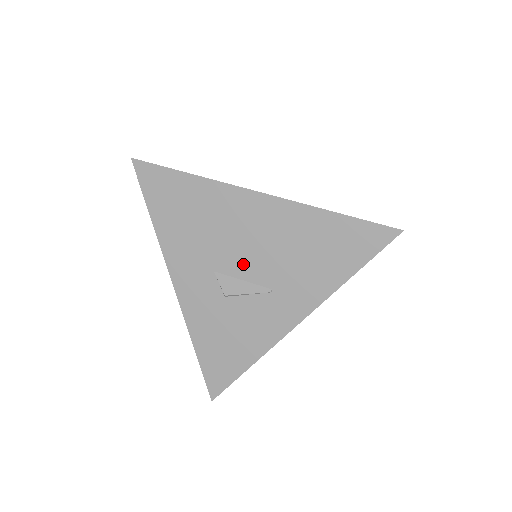
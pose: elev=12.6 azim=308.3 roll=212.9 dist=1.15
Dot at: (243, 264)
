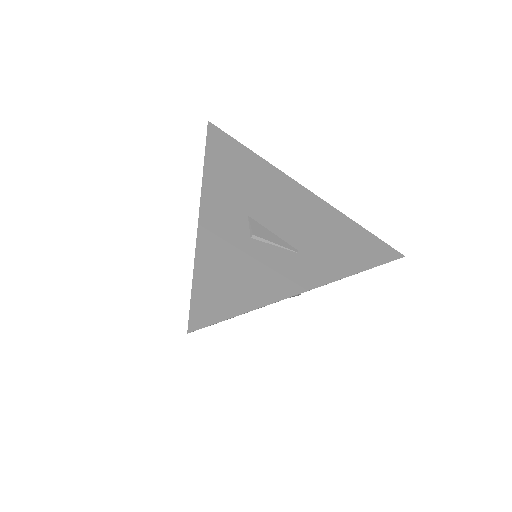
Dot at: (277, 222)
